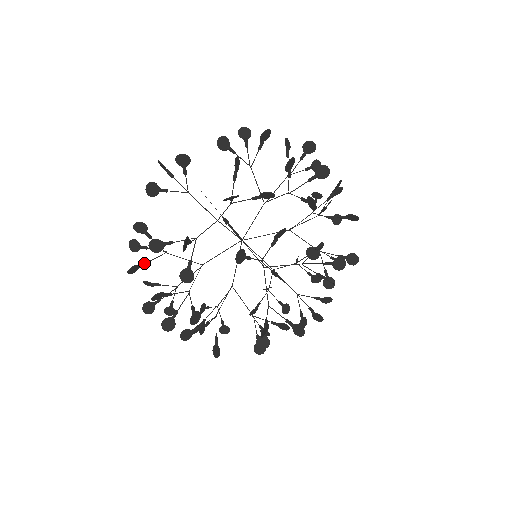
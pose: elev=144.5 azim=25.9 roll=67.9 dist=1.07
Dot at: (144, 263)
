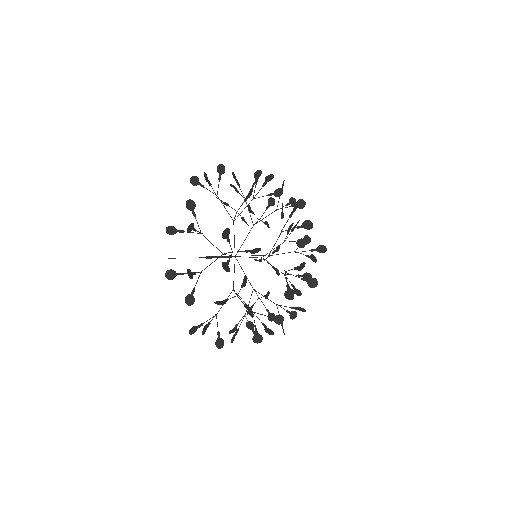
Dot at: (195, 229)
